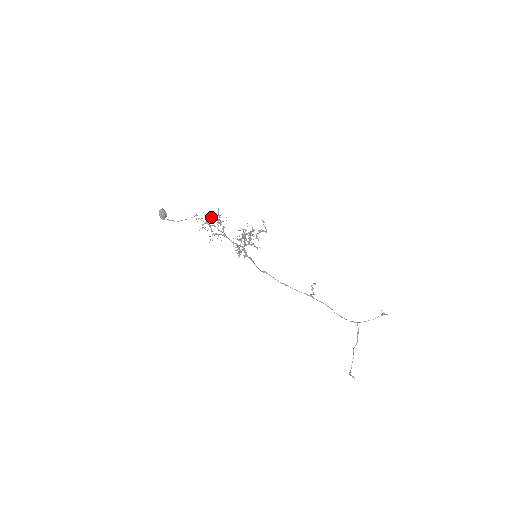
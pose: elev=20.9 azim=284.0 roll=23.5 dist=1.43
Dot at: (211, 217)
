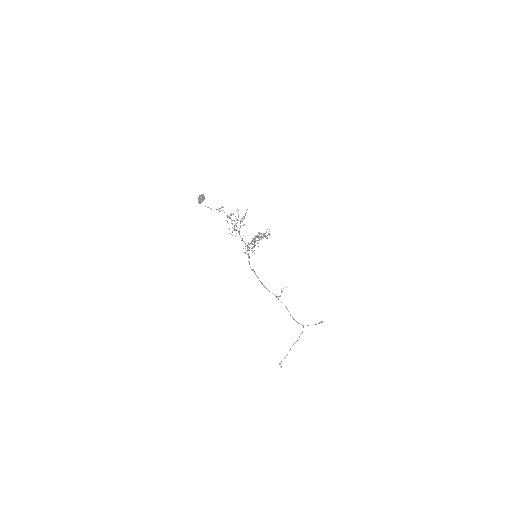
Dot at: occluded
